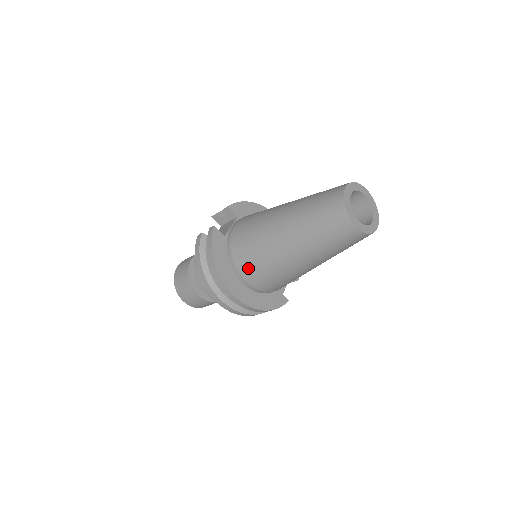
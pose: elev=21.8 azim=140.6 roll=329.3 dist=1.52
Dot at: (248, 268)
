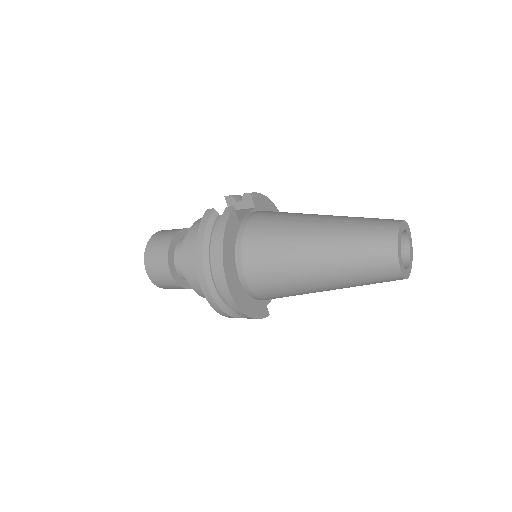
Dot at: (255, 265)
